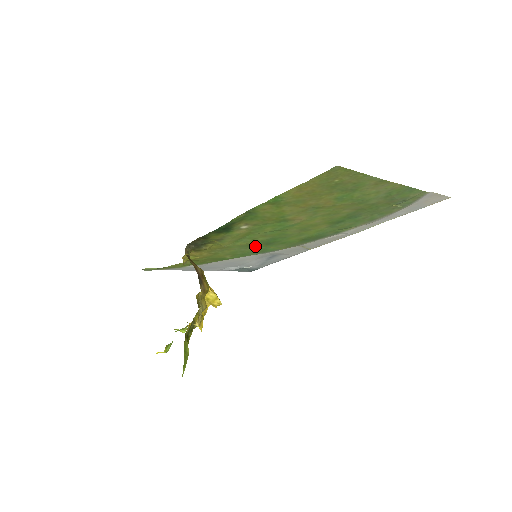
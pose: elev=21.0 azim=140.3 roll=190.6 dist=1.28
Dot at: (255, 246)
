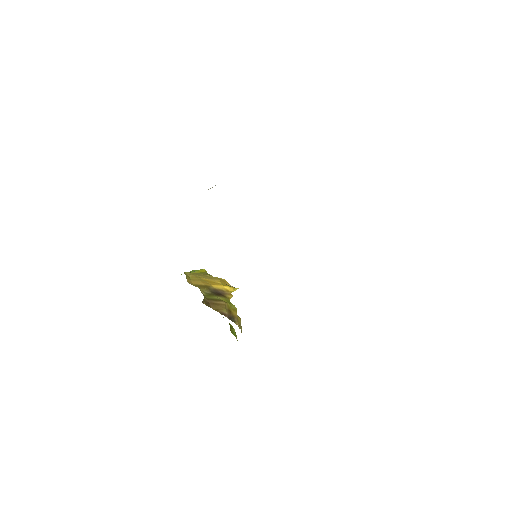
Dot at: occluded
